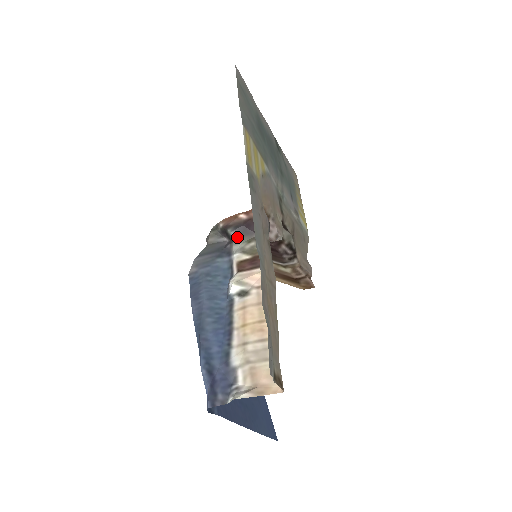
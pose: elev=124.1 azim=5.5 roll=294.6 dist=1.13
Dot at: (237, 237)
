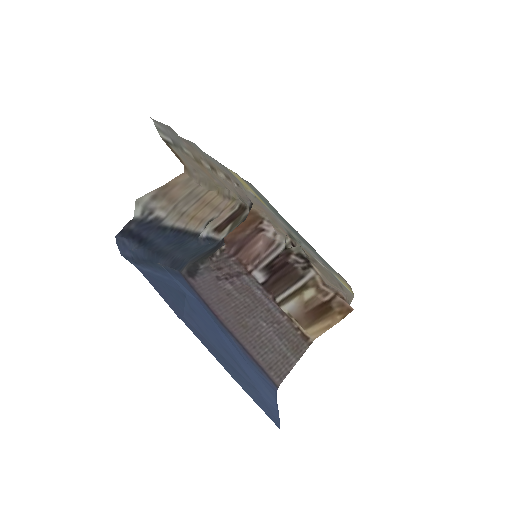
Dot at: occluded
